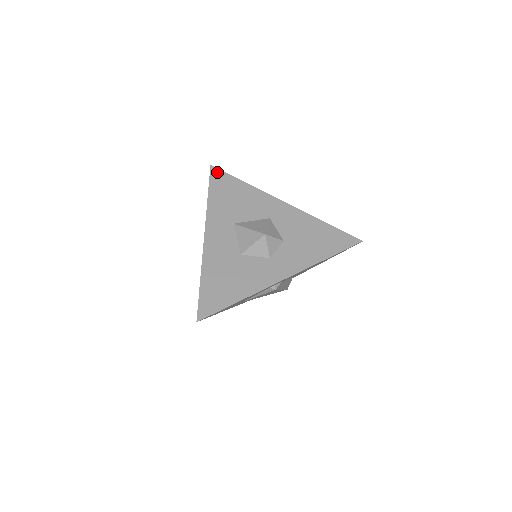
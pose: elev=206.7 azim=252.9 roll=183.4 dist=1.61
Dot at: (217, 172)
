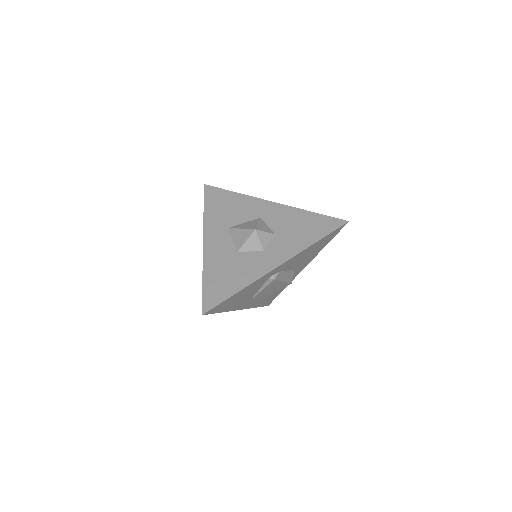
Dot at: (210, 189)
